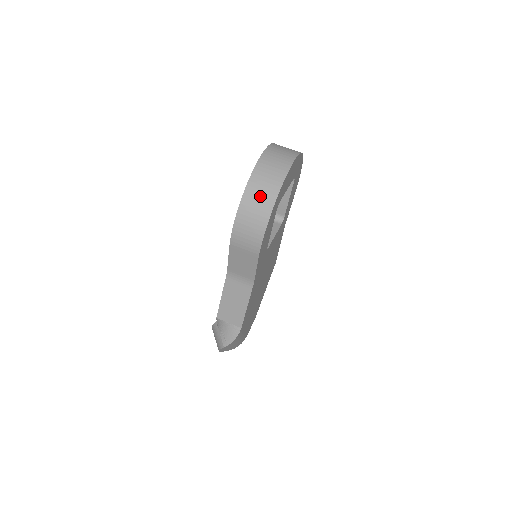
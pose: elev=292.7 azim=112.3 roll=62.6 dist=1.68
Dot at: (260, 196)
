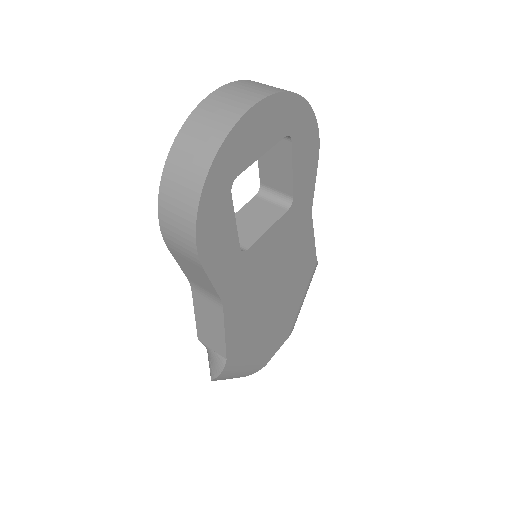
Dot at: (185, 171)
